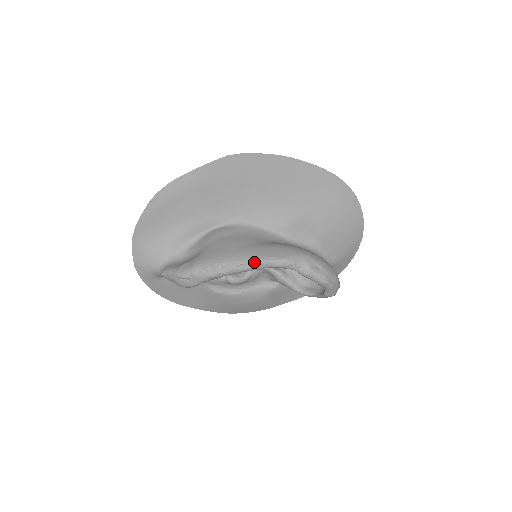
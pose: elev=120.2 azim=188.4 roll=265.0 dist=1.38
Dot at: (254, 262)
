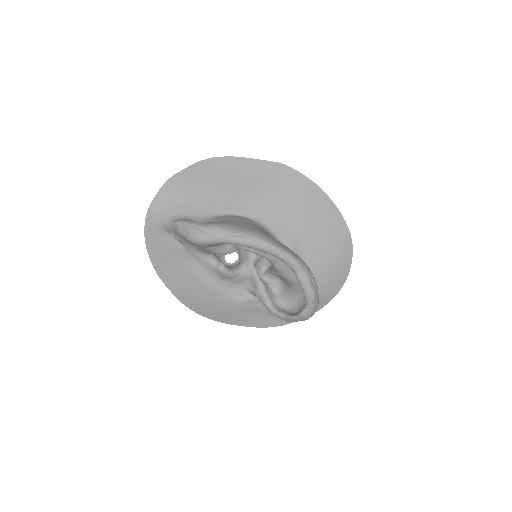
Dot at: (271, 244)
